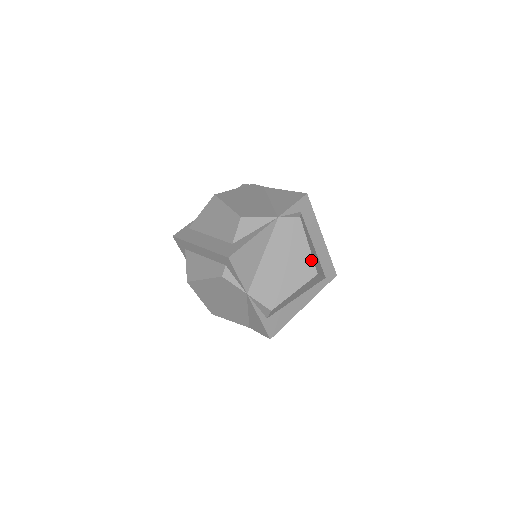
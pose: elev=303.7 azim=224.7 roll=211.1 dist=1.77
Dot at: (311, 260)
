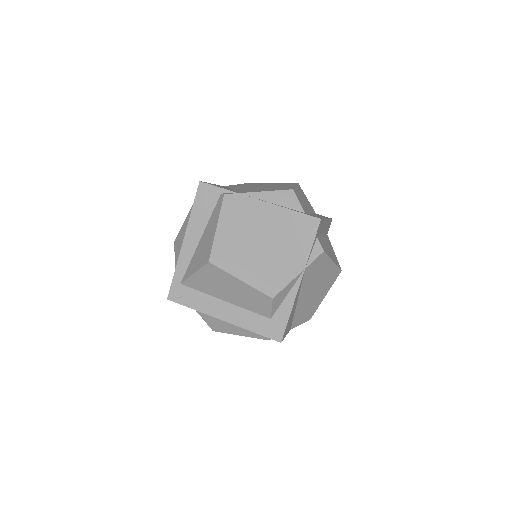
Dot at: (336, 268)
